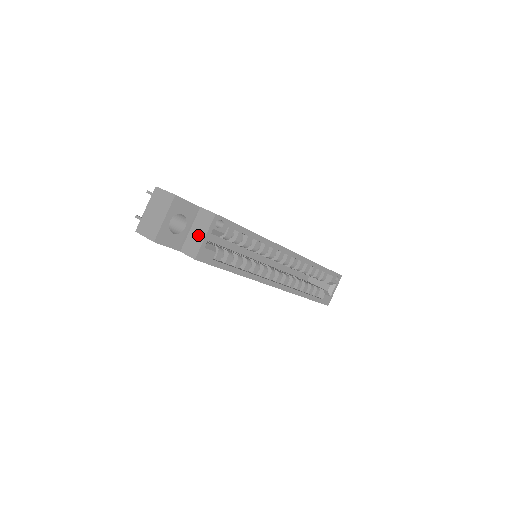
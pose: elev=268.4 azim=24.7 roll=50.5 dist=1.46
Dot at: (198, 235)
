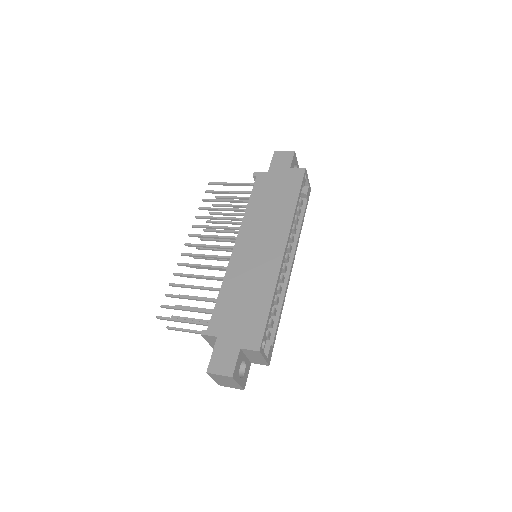
Dot at: (257, 359)
